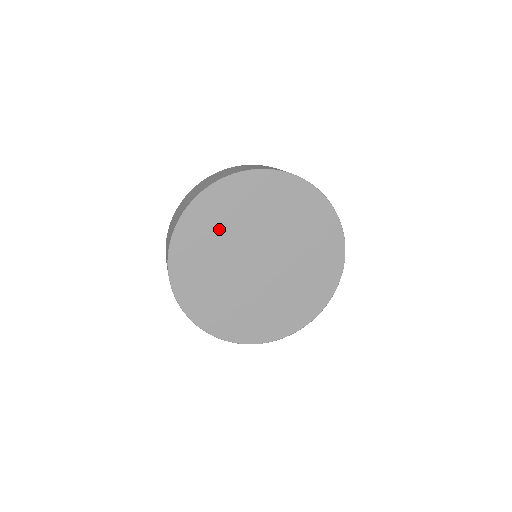
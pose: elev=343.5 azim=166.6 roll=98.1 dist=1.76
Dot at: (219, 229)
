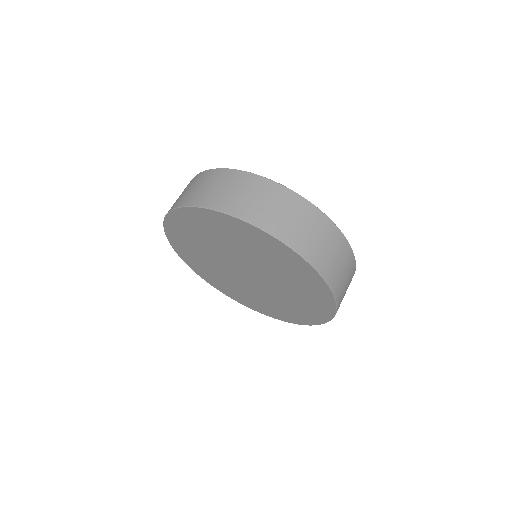
Dot at: (197, 245)
